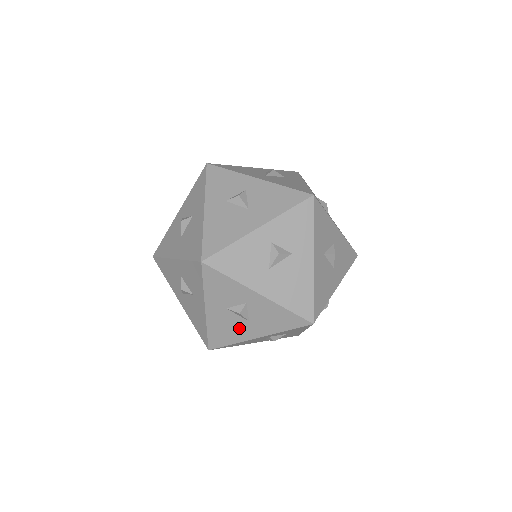
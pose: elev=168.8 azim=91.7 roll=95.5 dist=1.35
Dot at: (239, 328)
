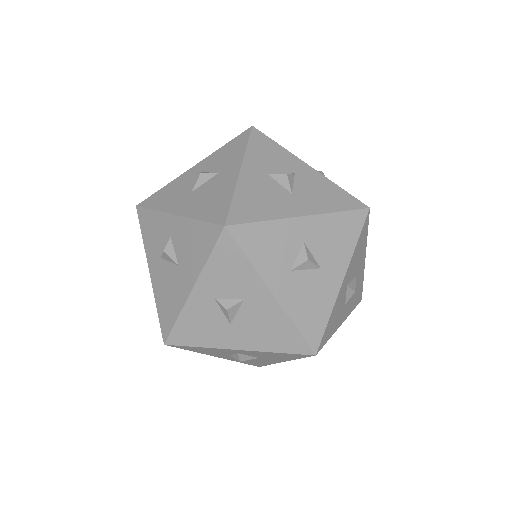
Dot at: (175, 284)
